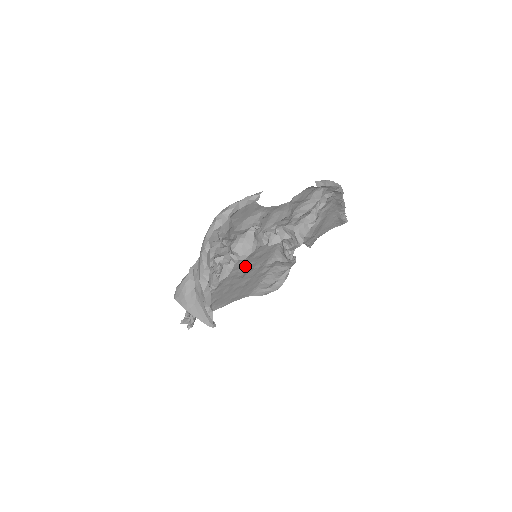
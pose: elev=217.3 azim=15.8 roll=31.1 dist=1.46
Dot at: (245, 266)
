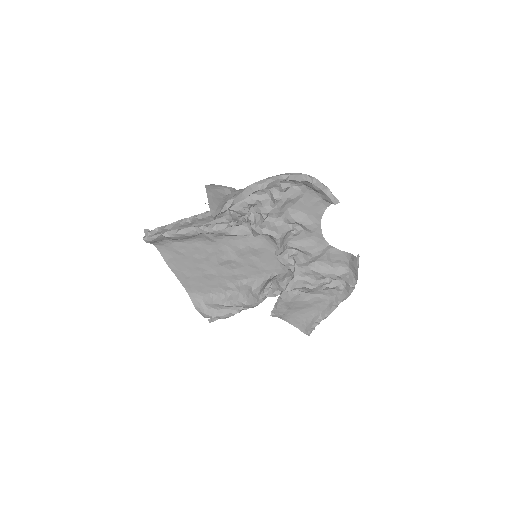
Dot at: (237, 255)
